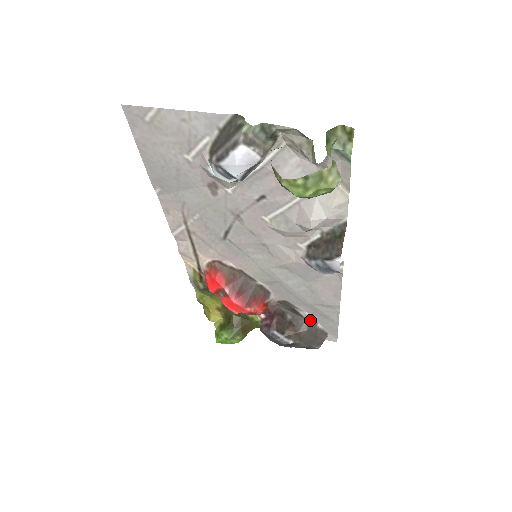
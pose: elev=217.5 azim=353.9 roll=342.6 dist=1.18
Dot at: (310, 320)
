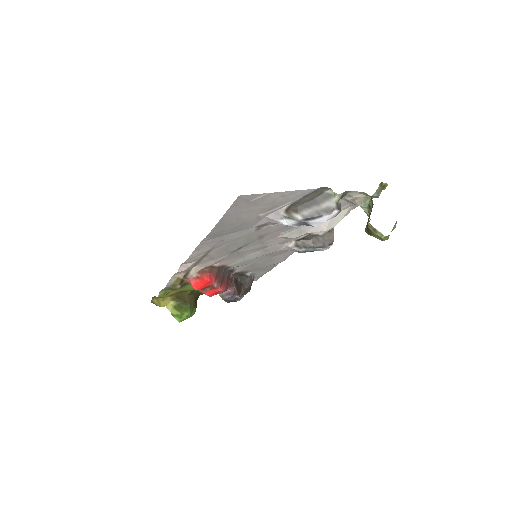
Dot at: (251, 276)
